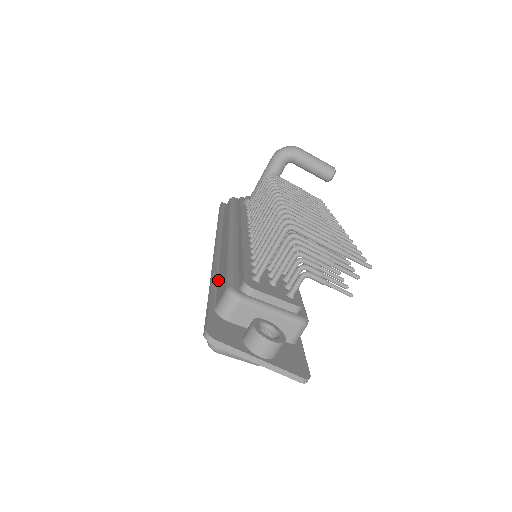
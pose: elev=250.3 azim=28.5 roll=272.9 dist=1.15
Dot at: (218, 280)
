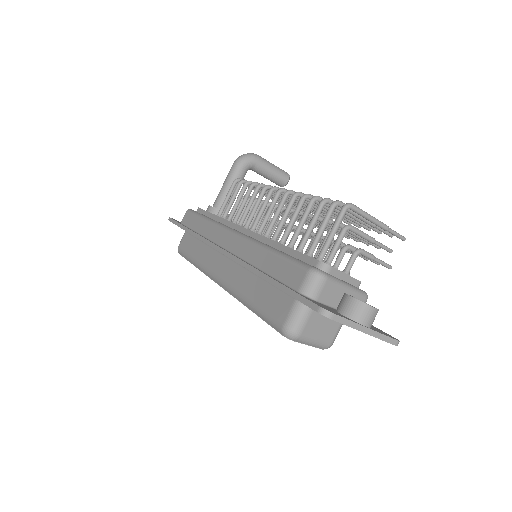
Dot at: (268, 271)
